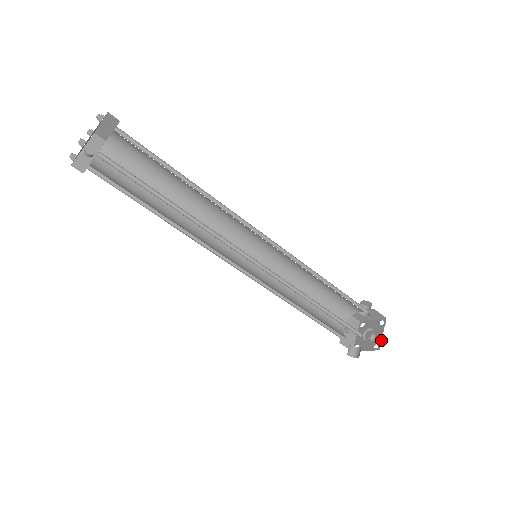
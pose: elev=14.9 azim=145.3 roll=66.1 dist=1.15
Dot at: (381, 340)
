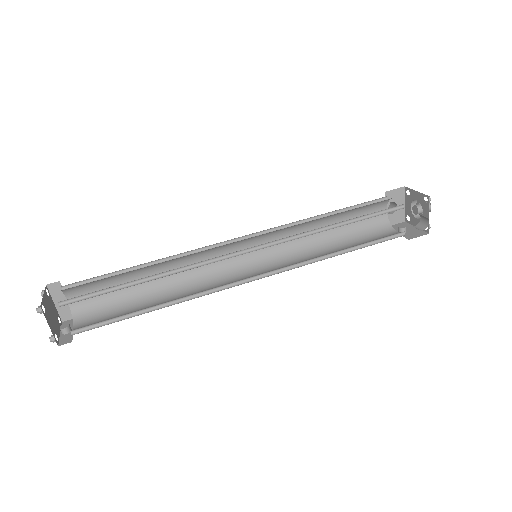
Dot at: (421, 193)
